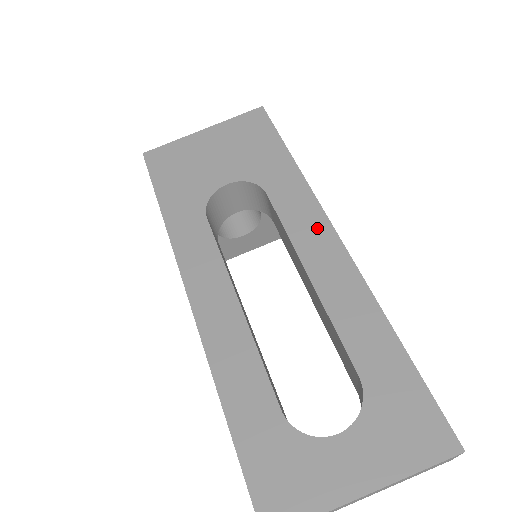
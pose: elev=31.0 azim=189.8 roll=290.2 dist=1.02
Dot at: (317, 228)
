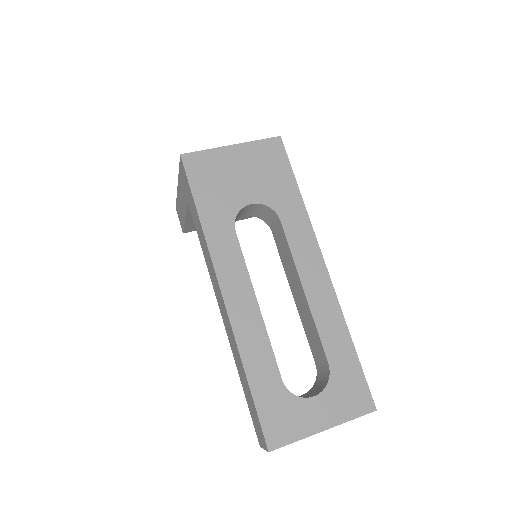
Dot at: (313, 257)
